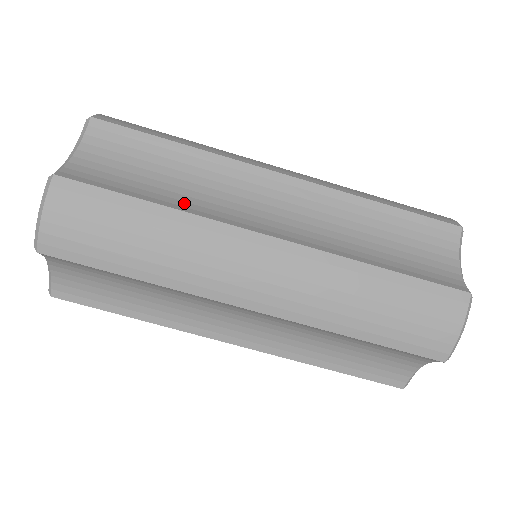
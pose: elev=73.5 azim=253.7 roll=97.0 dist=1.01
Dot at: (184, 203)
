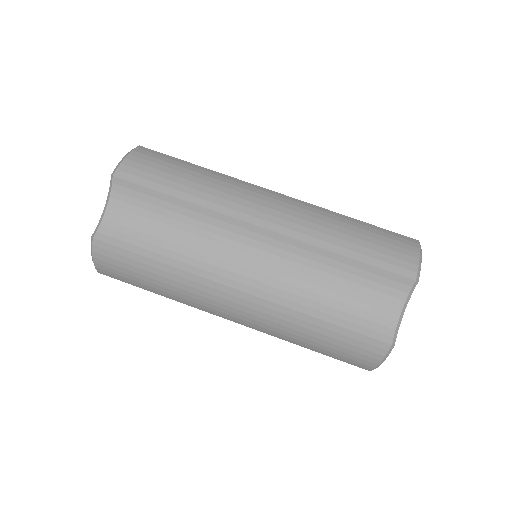
Dot at: occluded
